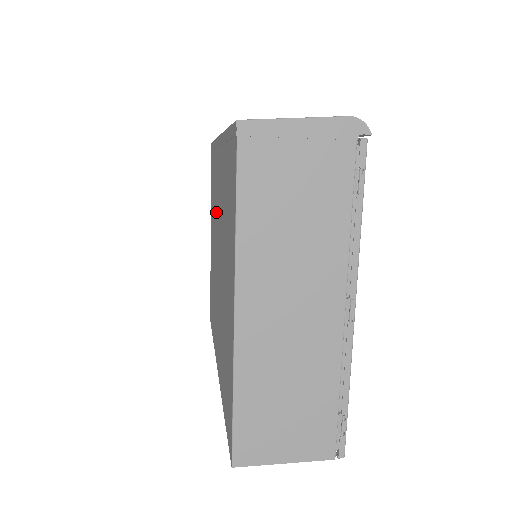
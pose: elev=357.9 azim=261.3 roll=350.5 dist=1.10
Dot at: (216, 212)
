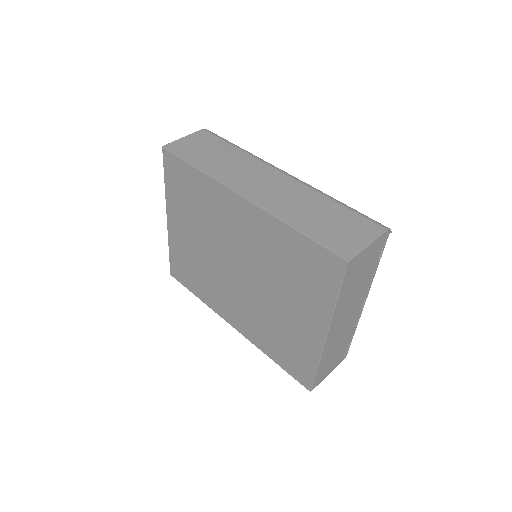
Dot at: (220, 232)
